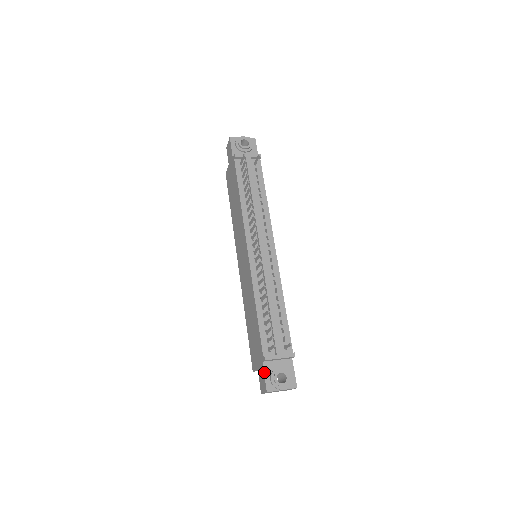
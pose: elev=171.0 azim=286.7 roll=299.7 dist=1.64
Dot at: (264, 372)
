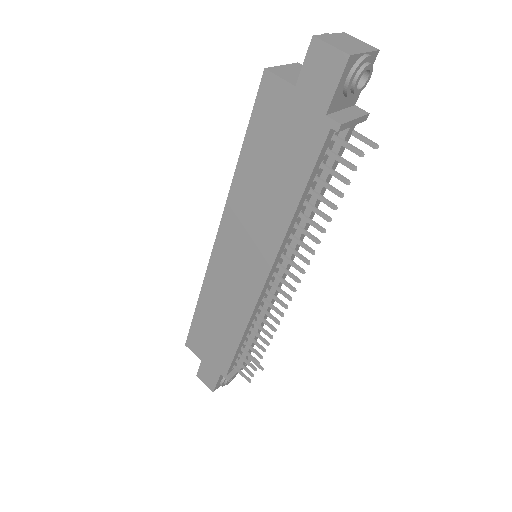
Dot at: (218, 381)
